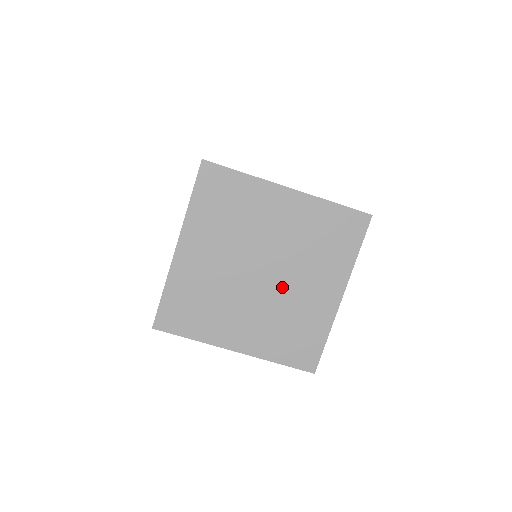
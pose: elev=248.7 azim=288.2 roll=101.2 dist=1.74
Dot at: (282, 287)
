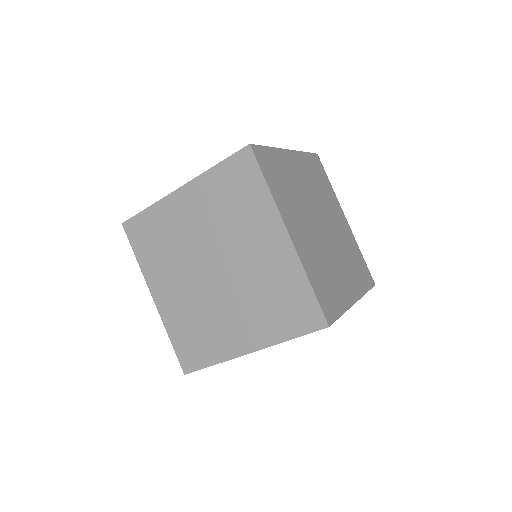
Dot at: occluded
